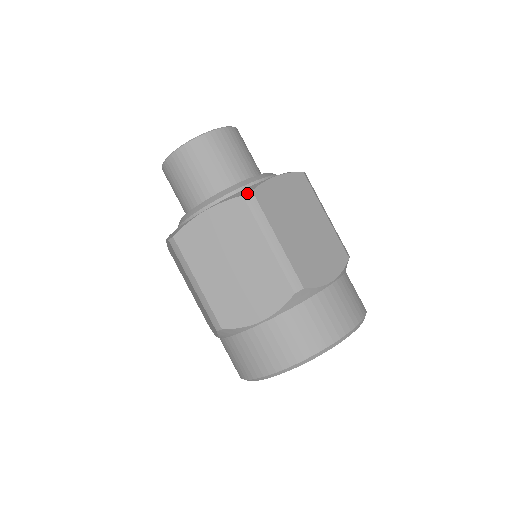
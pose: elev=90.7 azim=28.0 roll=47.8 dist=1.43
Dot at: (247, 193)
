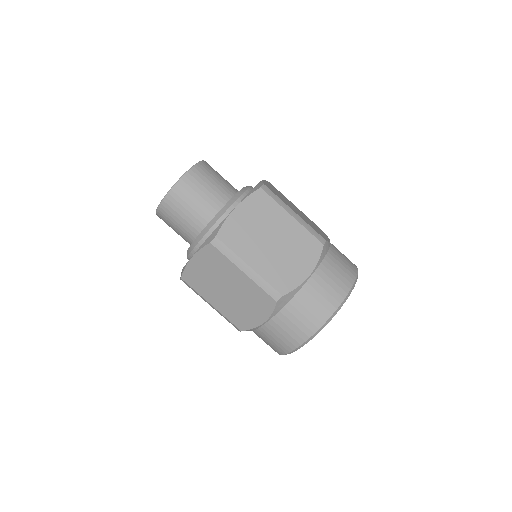
Dot at: (213, 240)
